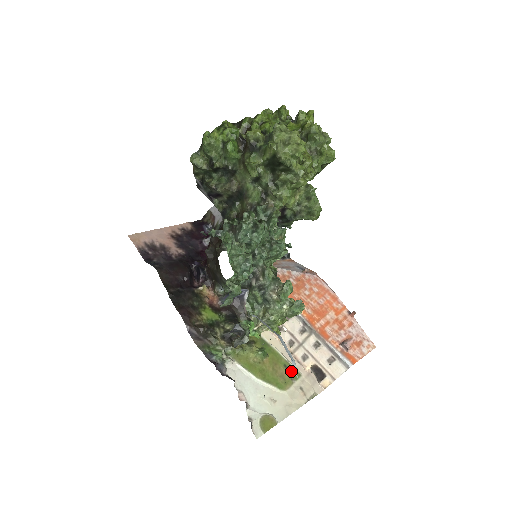
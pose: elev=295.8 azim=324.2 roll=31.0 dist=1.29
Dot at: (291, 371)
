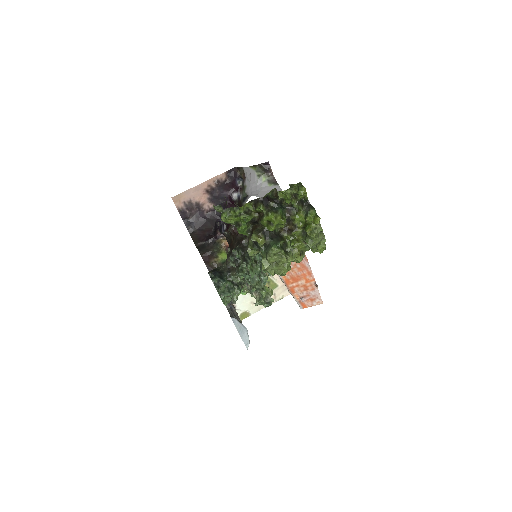
Dot at: (272, 285)
